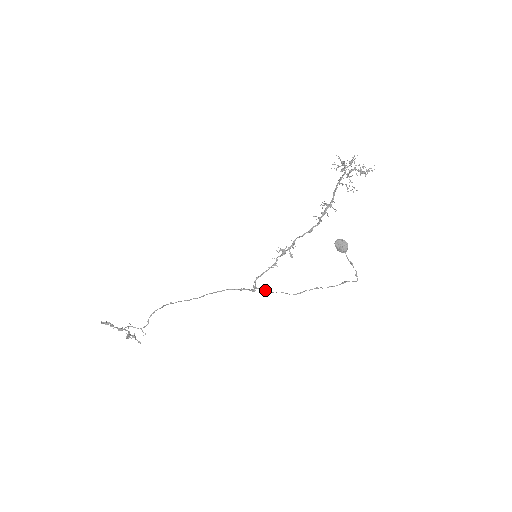
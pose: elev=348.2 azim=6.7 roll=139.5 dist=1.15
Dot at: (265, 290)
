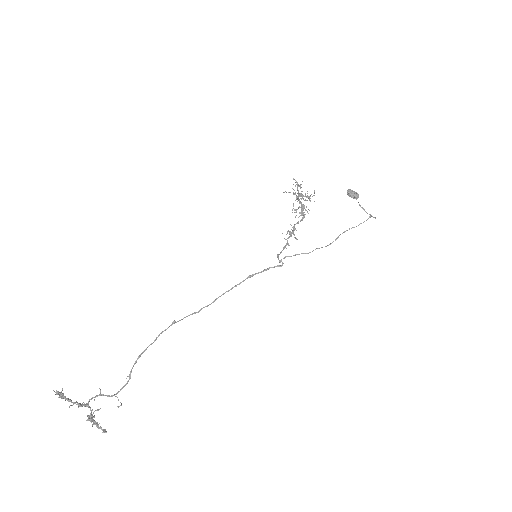
Dot at: (297, 254)
